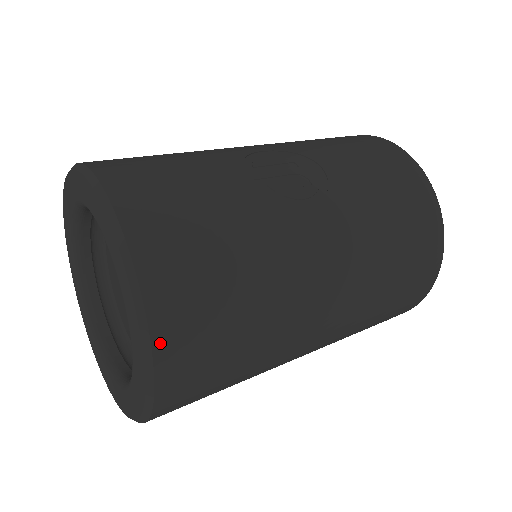
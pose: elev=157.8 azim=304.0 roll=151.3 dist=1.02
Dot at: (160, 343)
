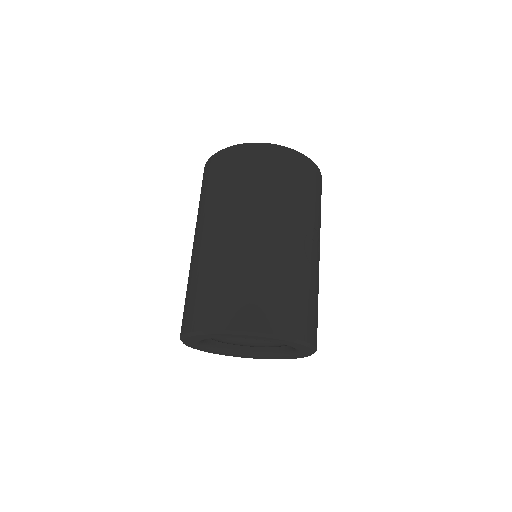
Dot at: occluded
